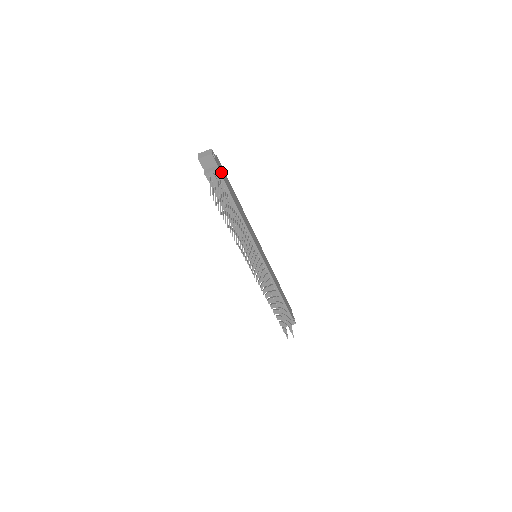
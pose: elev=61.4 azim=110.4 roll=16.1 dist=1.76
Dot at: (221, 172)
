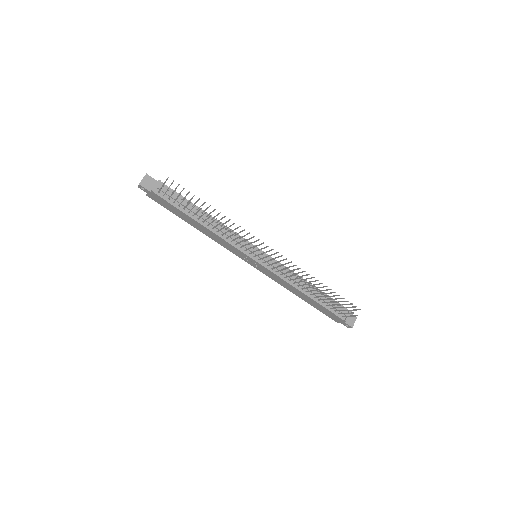
Dot at: occluded
